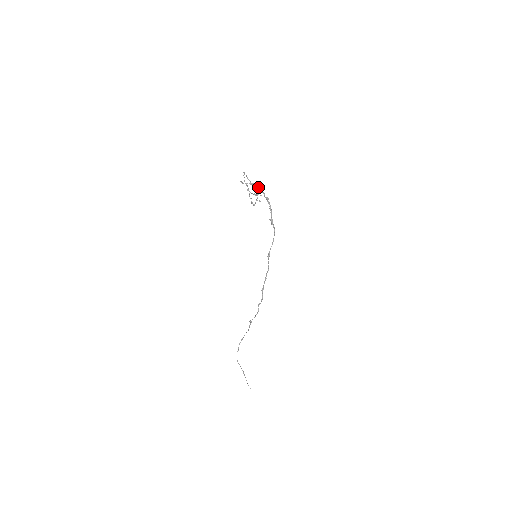
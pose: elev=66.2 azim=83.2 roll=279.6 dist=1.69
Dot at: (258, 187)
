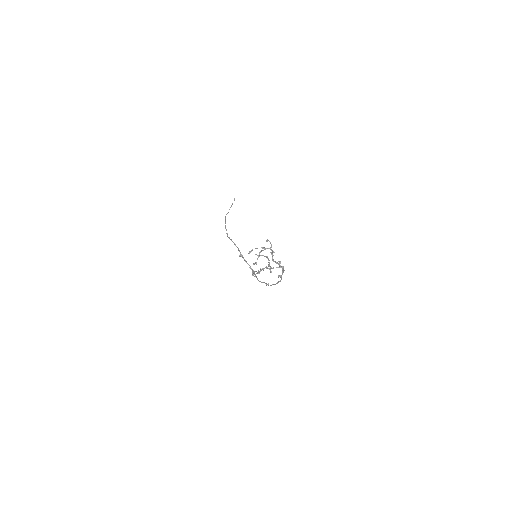
Dot at: (273, 261)
